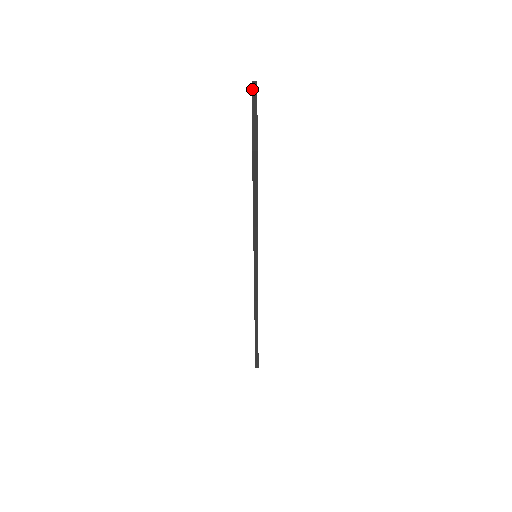
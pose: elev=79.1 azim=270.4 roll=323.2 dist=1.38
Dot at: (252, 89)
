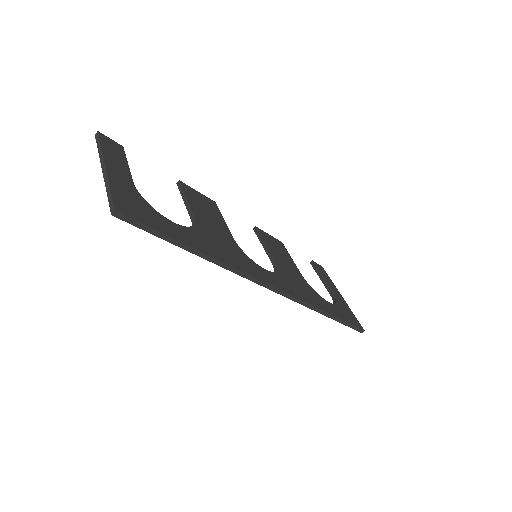
Dot at: occluded
